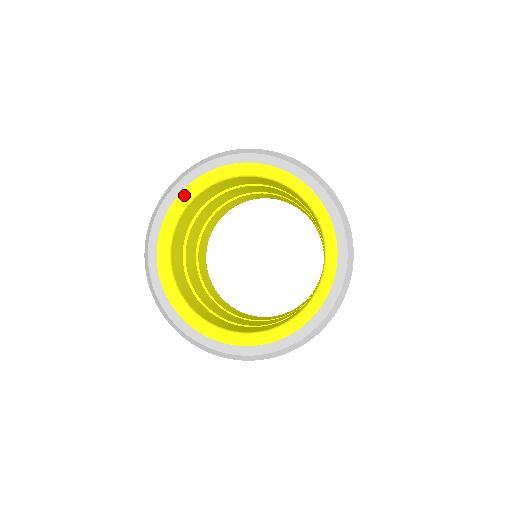
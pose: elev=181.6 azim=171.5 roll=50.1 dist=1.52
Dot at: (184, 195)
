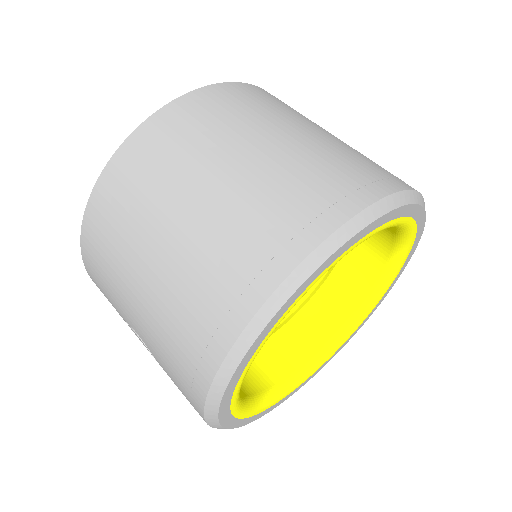
Dot at: occluded
